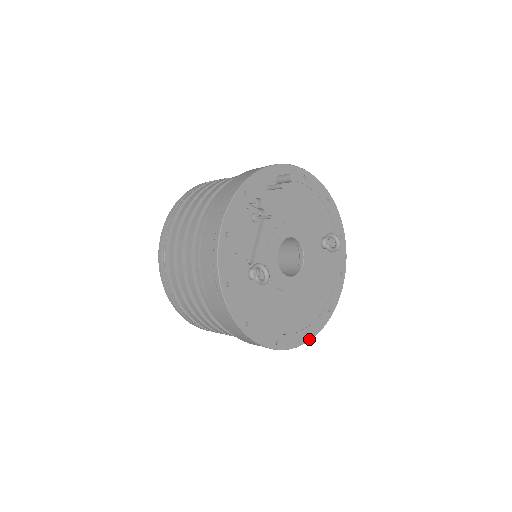
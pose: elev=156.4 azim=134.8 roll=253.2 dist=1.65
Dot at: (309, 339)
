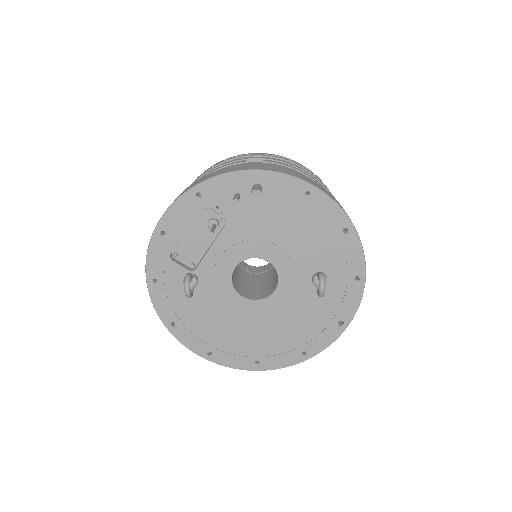
Dot at: (261, 369)
